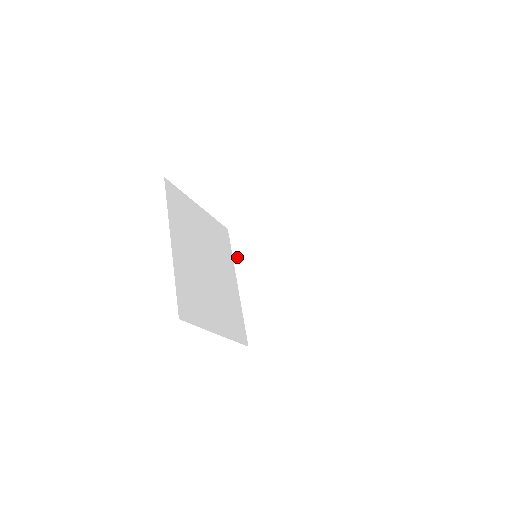
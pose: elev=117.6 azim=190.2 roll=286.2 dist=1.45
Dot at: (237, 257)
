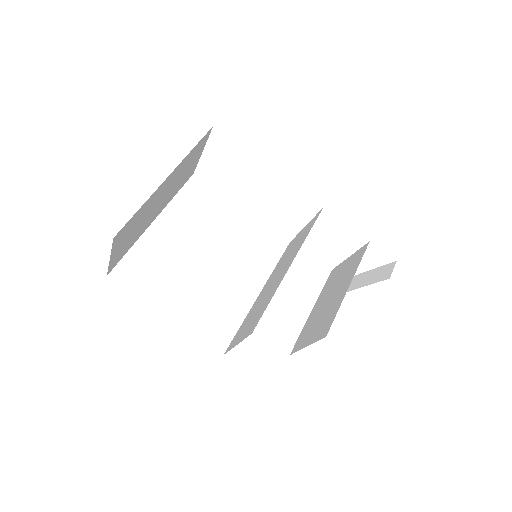
Dot at: (275, 268)
